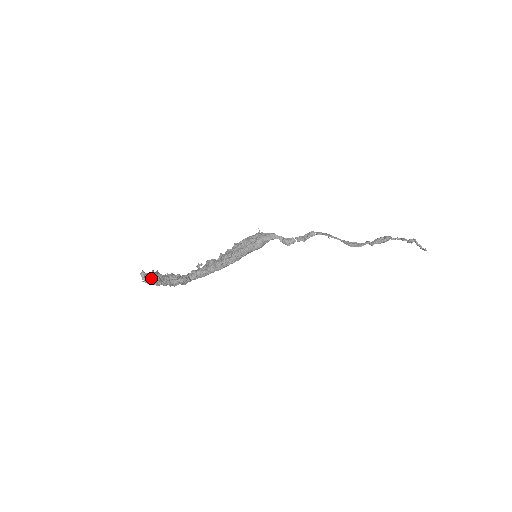
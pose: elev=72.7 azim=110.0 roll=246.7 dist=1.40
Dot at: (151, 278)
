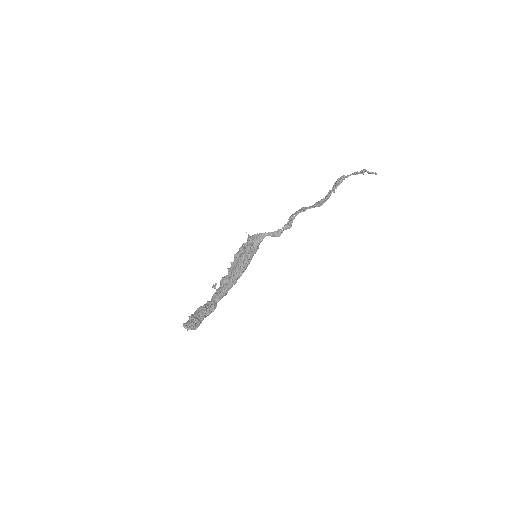
Dot at: (193, 325)
